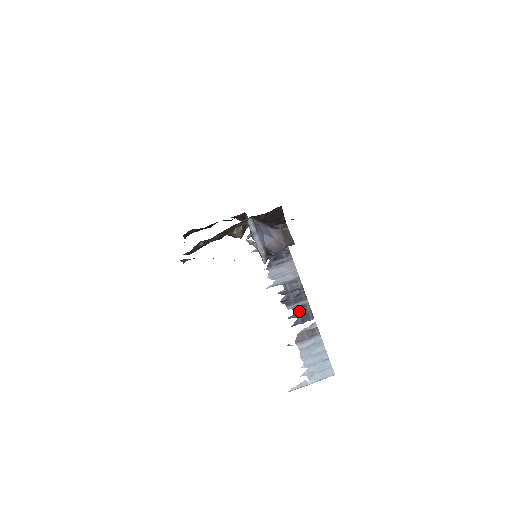
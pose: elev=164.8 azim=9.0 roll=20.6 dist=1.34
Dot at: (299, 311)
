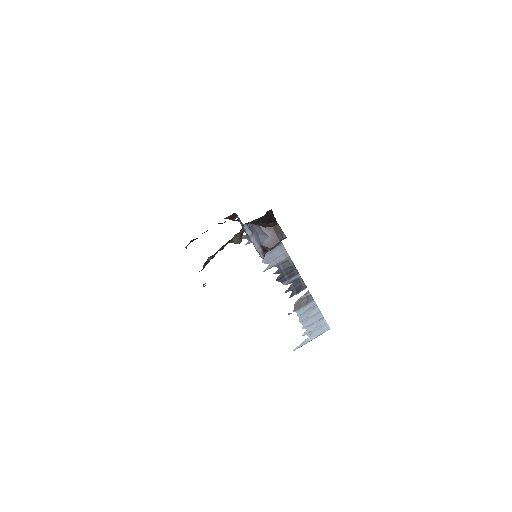
Dot at: (293, 285)
